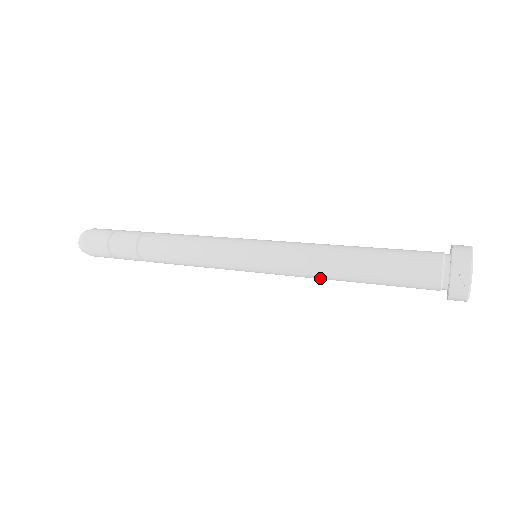
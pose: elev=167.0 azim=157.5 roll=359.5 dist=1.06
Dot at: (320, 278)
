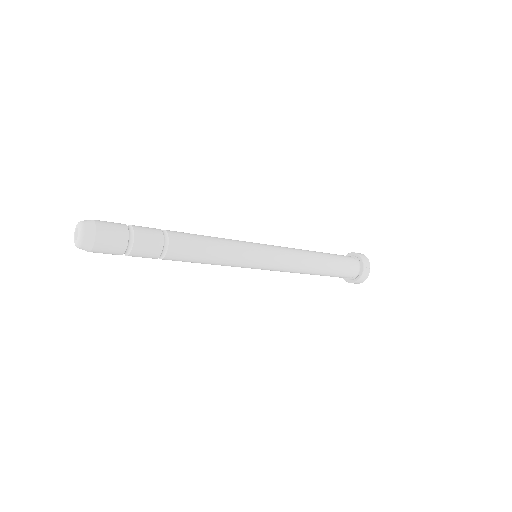
Dot at: (299, 271)
